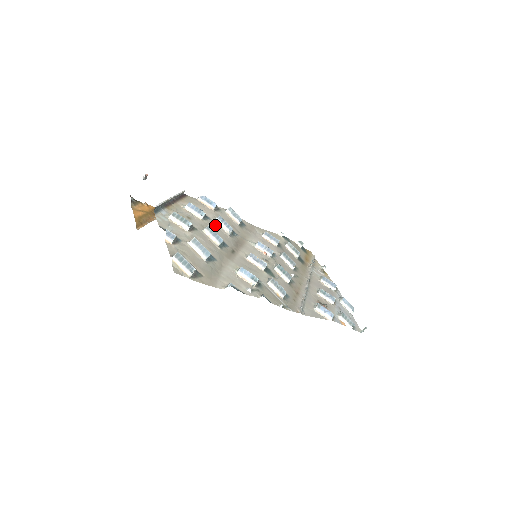
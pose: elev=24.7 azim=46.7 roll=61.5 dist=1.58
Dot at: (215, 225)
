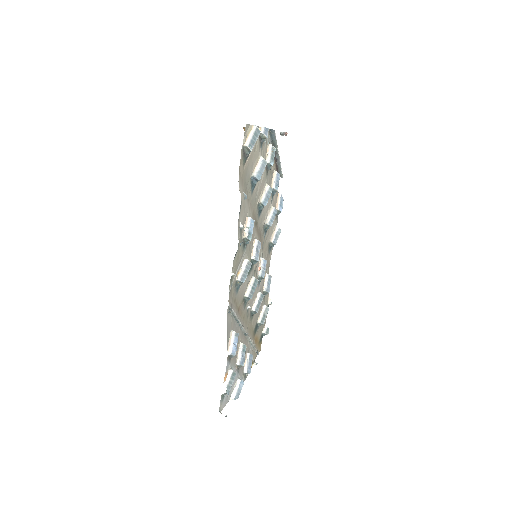
Dot at: (269, 205)
